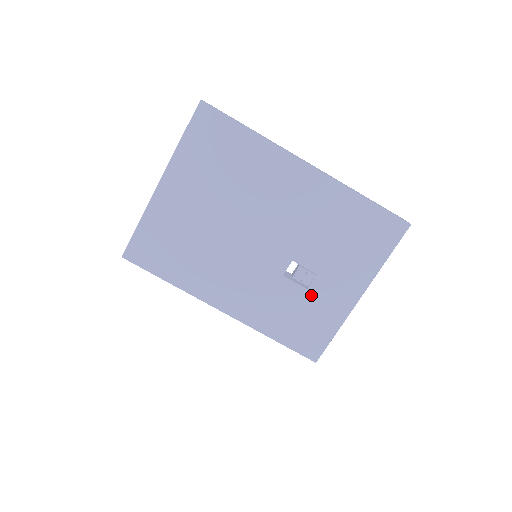
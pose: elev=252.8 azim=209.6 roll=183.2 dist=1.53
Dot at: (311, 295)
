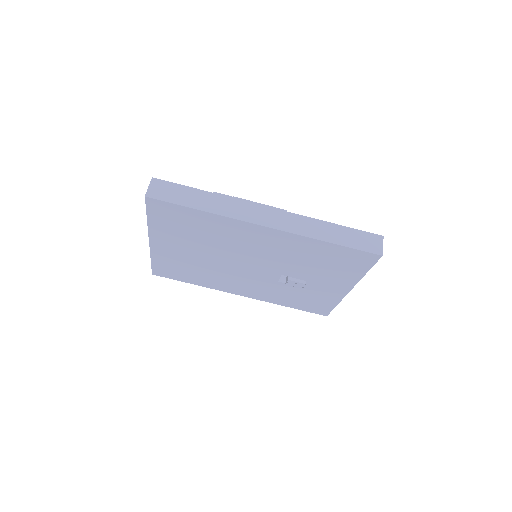
Dot at: (307, 290)
